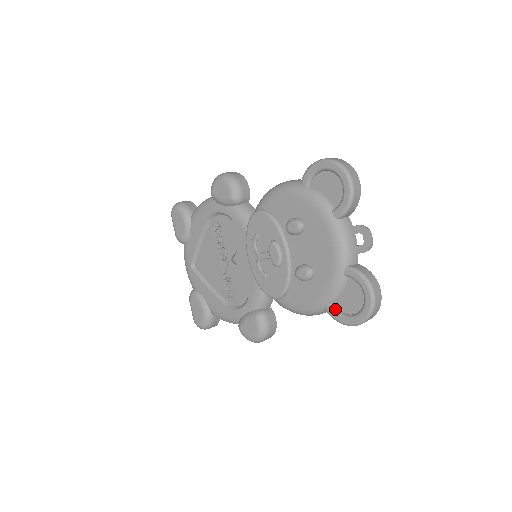
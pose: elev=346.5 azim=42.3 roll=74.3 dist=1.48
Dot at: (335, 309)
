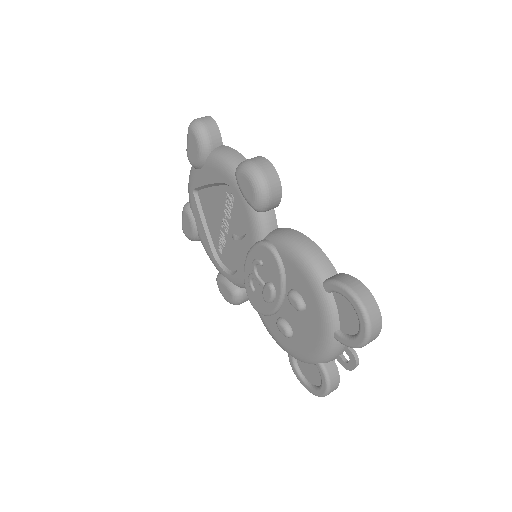
Dot at: (295, 362)
